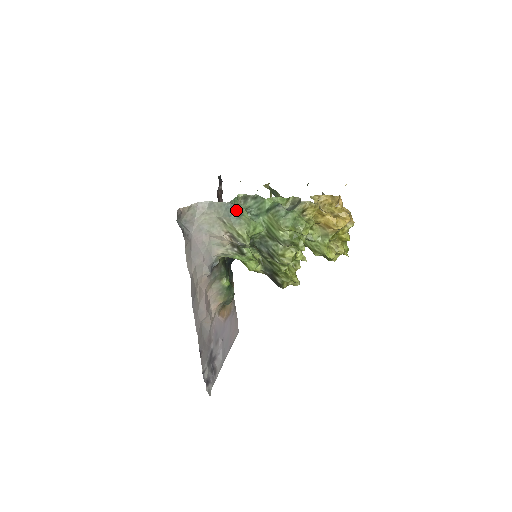
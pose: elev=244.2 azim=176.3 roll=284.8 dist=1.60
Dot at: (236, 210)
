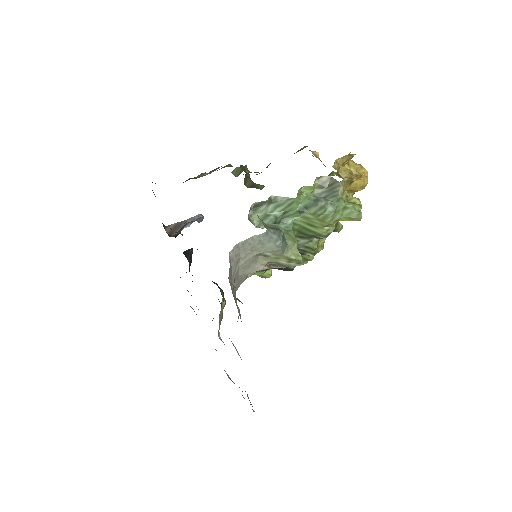
Dot at: (281, 234)
